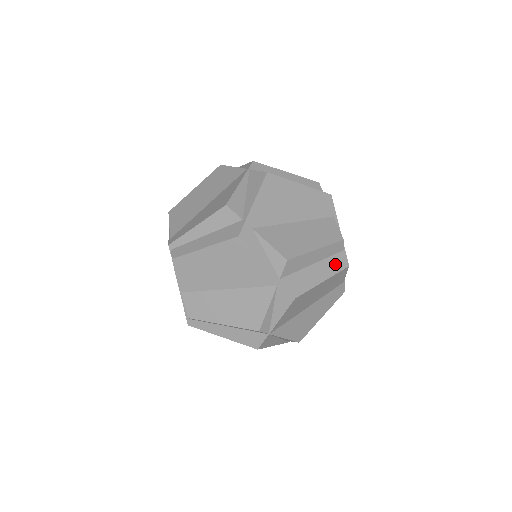
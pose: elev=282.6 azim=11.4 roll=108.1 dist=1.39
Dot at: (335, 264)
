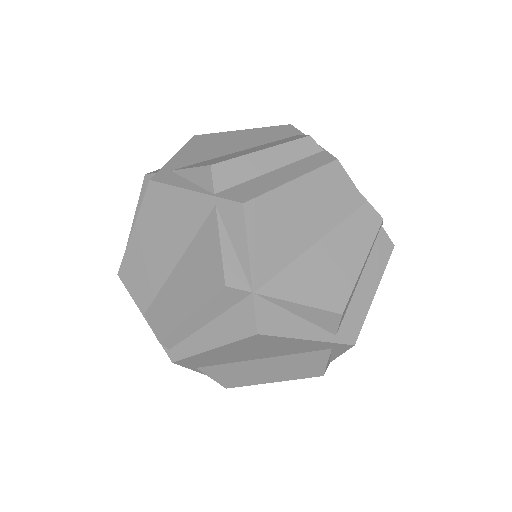
Dot at: (311, 163)
